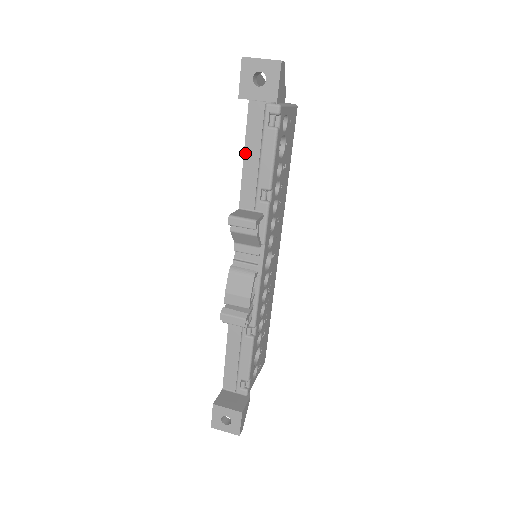
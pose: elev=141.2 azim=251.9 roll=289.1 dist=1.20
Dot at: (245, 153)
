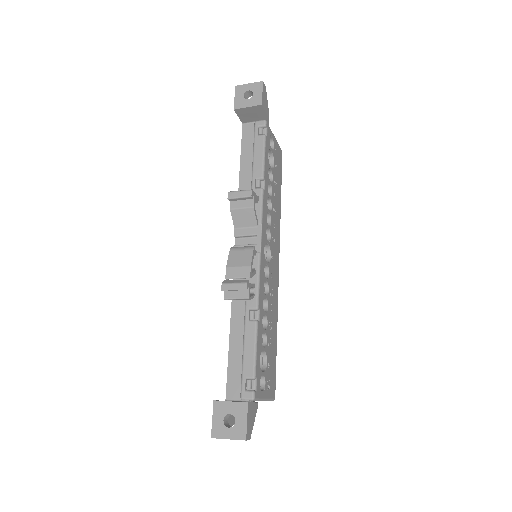
Dot at: (241, 159)
